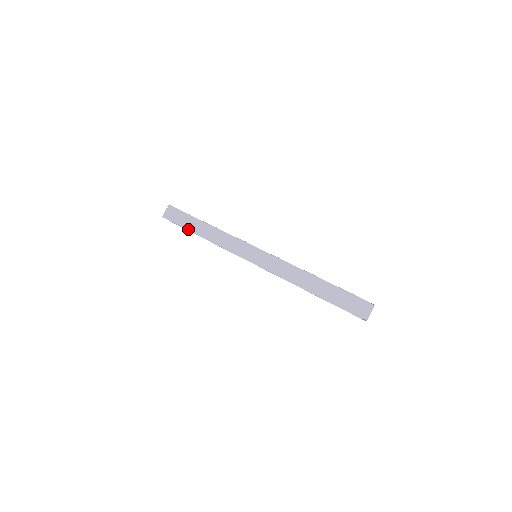
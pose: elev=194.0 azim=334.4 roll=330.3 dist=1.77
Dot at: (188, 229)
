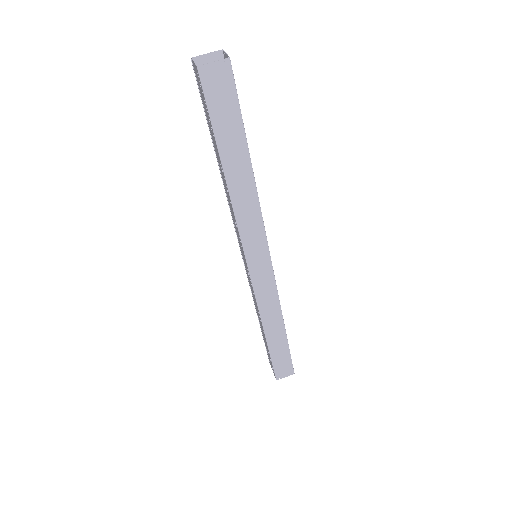
Dot at: (220, 147)
